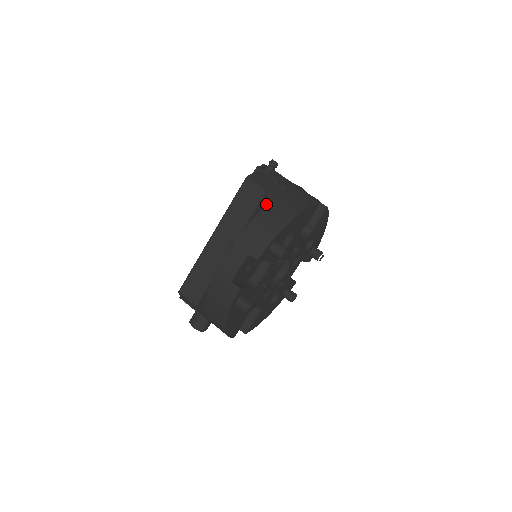
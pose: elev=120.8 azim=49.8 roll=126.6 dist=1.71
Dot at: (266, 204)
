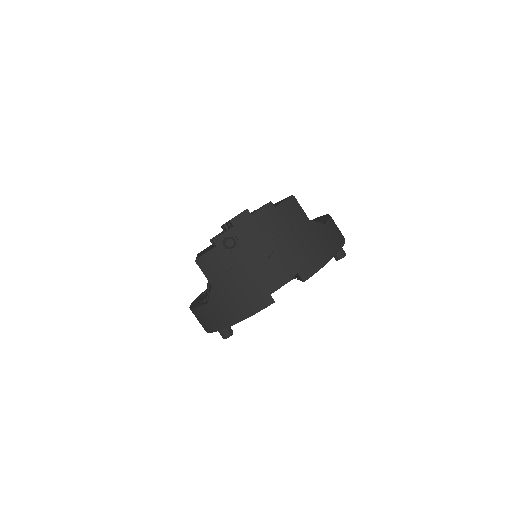
Dot at: (208, 301)
